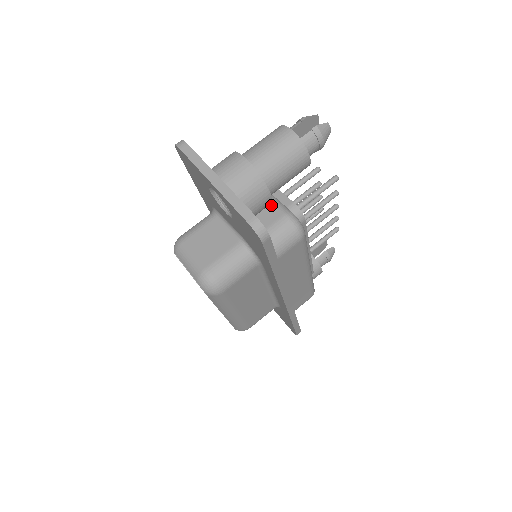
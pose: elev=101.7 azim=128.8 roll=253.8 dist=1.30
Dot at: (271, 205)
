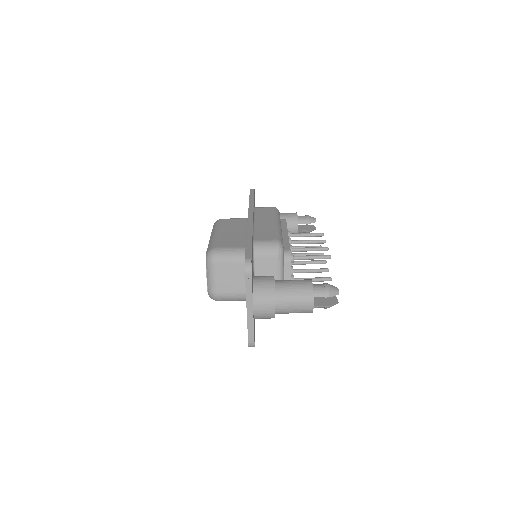
Dot at: occluded
